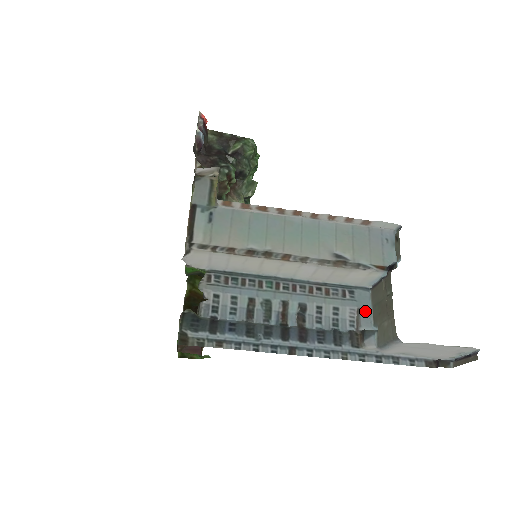
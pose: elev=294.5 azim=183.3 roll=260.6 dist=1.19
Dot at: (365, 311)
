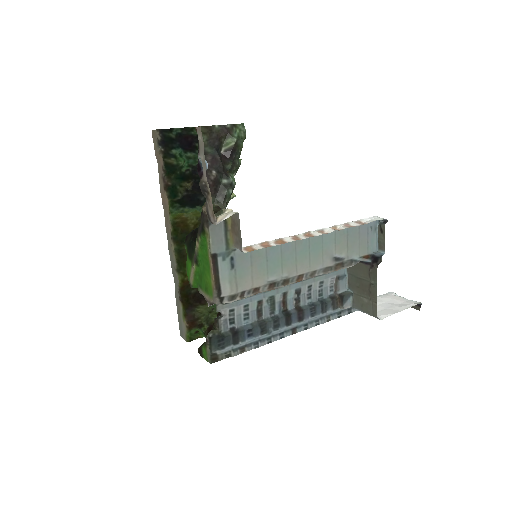
Dot at: (342, 277)
